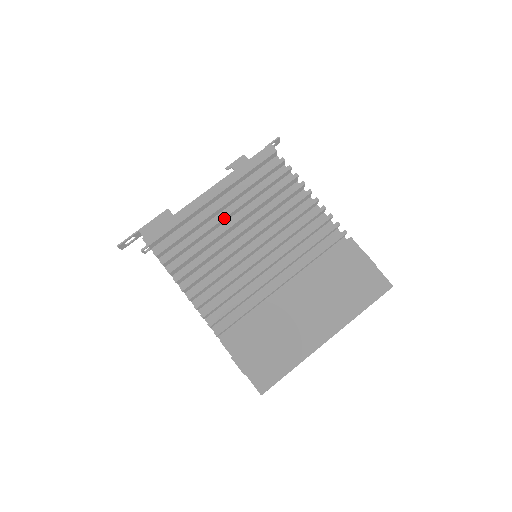
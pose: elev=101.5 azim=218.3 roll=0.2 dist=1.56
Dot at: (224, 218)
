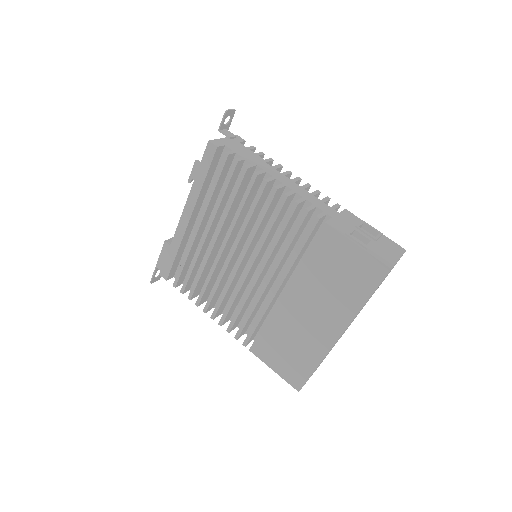
Dot at: (205, 239)
